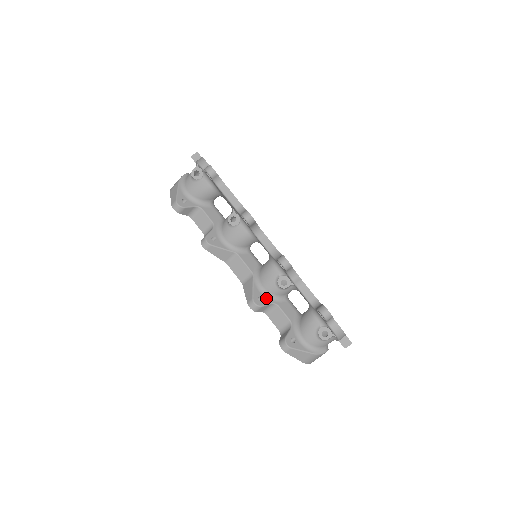
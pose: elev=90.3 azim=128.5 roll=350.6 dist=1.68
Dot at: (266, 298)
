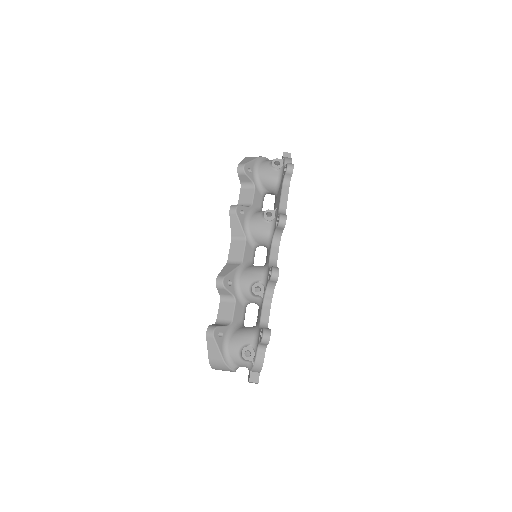
Dot at: (234, 287)
